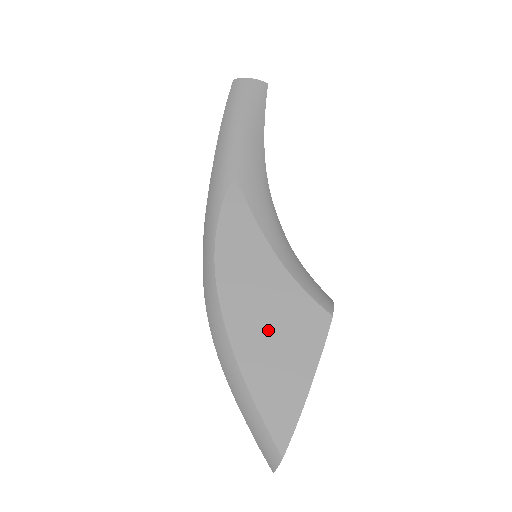
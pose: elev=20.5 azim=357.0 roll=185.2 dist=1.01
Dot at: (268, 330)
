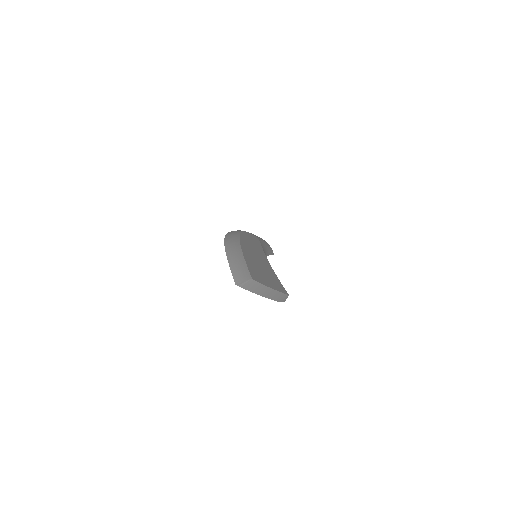
Dot at: (259, 262)
